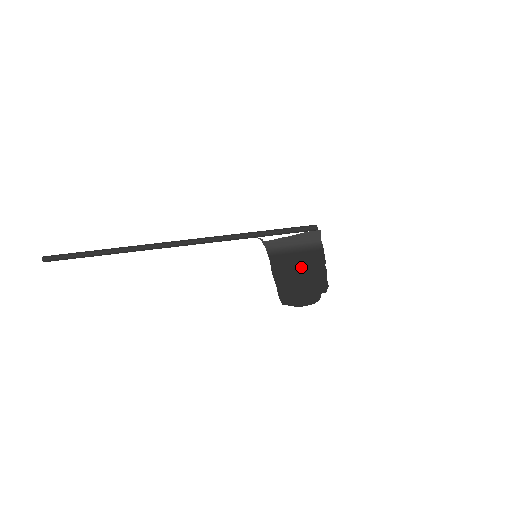
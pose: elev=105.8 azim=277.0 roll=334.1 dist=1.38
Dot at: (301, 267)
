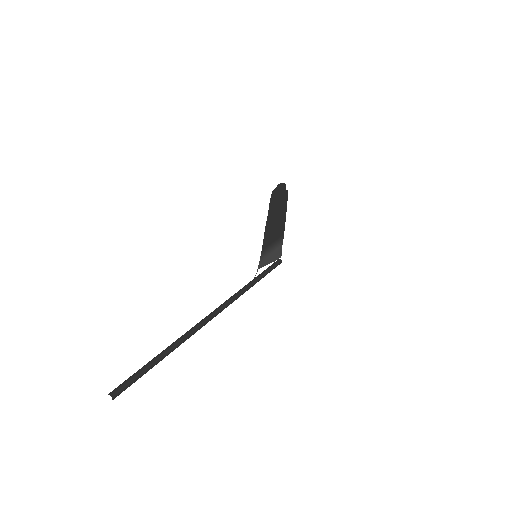
Dot at: (276, 224)
